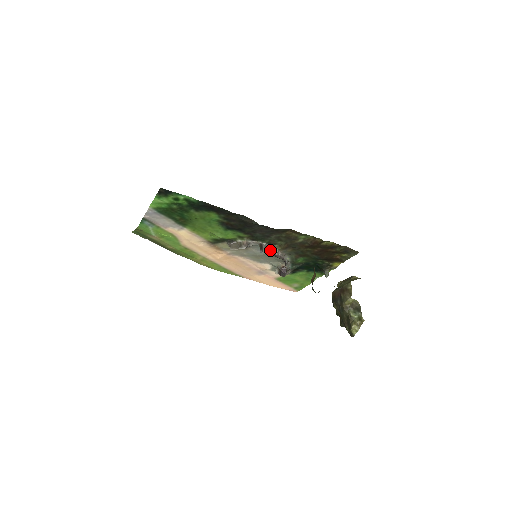
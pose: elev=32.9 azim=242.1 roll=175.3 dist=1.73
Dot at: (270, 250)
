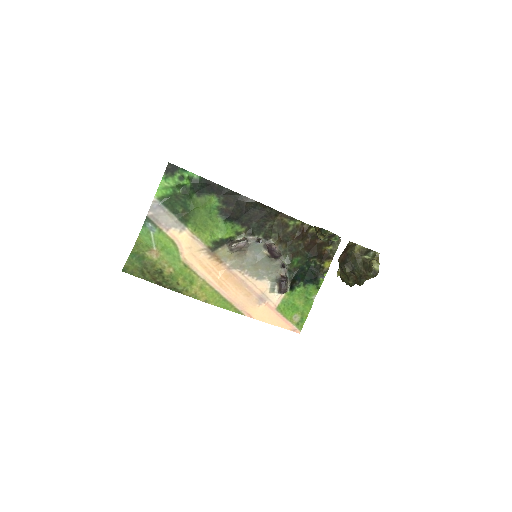
Dot at: (267, 247)
